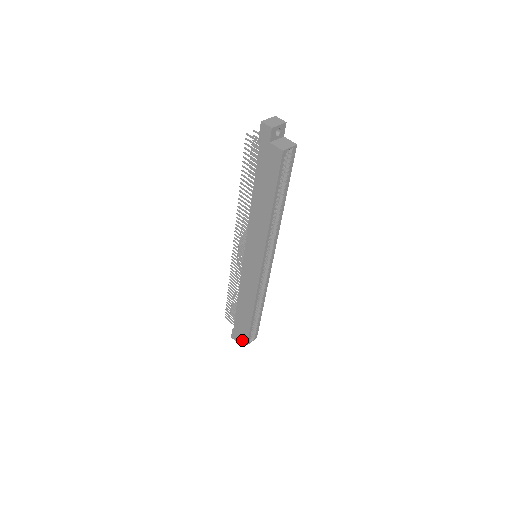
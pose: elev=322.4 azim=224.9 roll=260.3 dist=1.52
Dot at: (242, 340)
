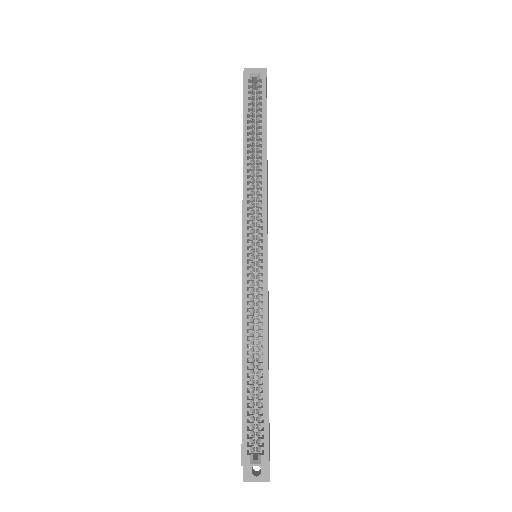
Dot at: occluded
